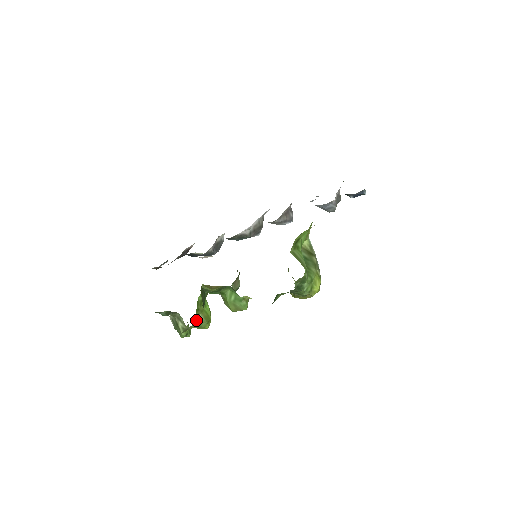
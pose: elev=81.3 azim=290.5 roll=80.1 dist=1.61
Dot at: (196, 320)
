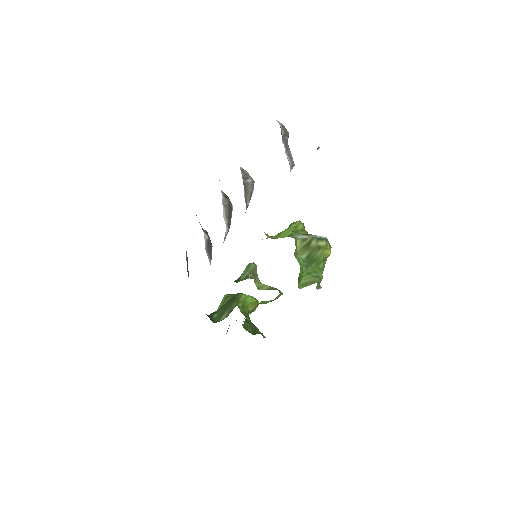
Dot at: occluded
